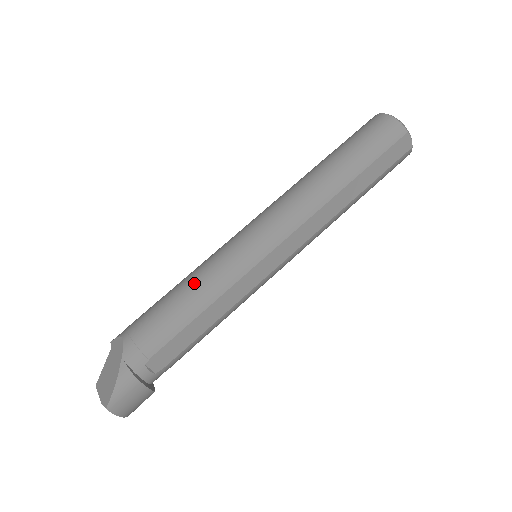
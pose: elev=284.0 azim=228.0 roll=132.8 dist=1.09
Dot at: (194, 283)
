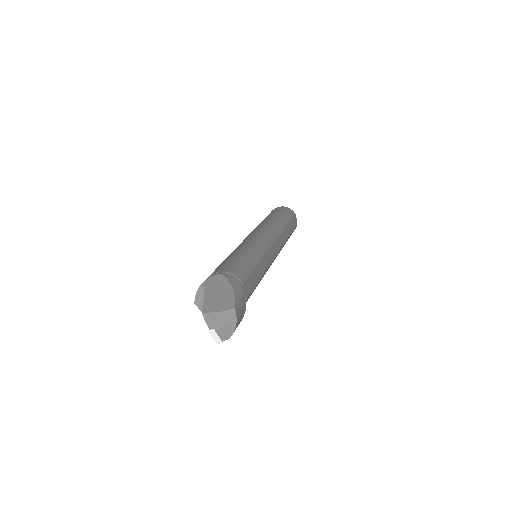
Dot at: (243, 251)
